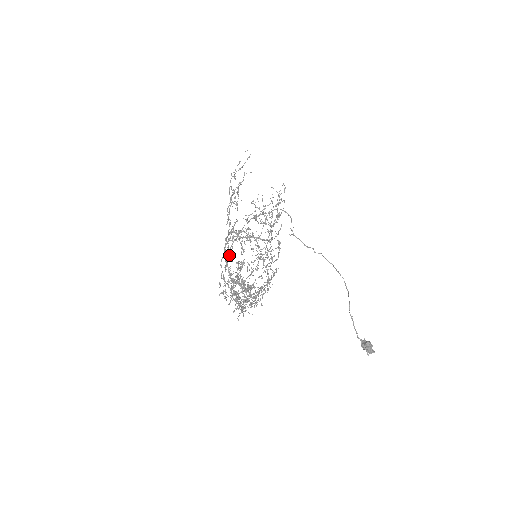
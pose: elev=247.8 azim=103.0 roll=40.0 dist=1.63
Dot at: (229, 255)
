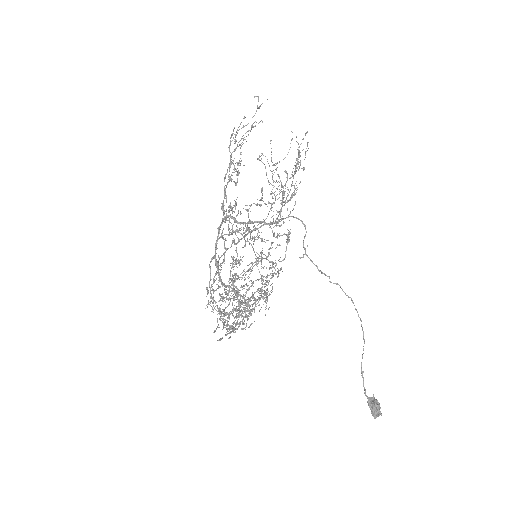
Dot at: occluded
